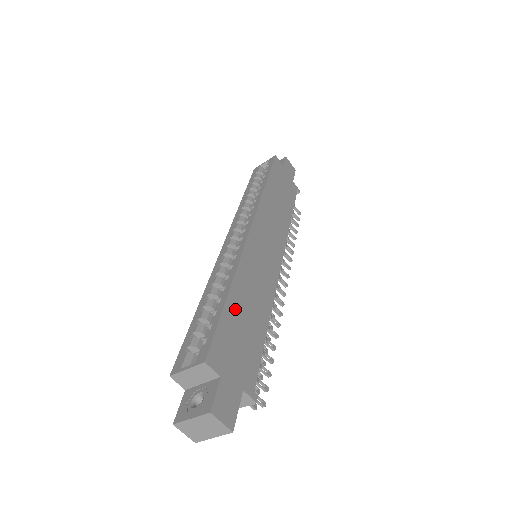
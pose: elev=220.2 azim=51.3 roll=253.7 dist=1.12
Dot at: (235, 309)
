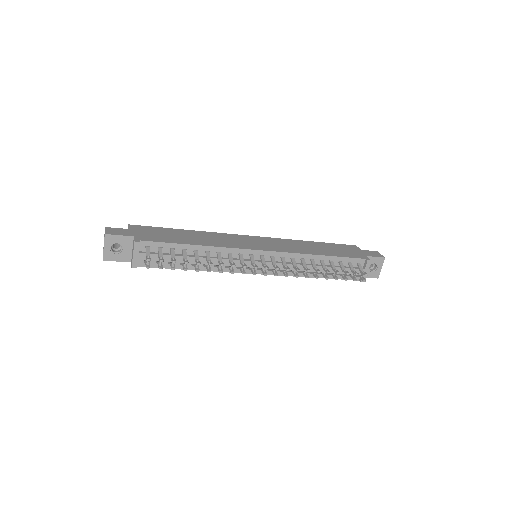
Dot at: (178, 232)
